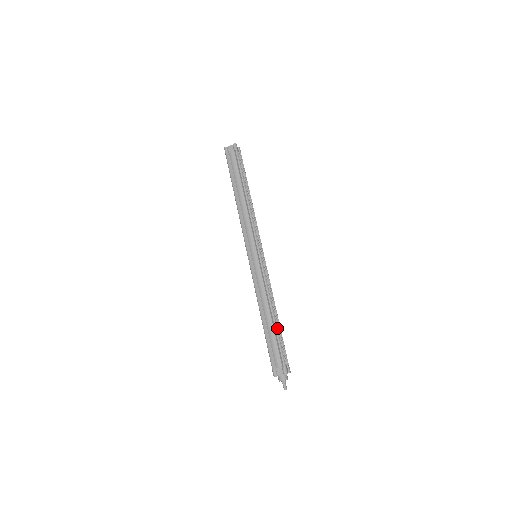
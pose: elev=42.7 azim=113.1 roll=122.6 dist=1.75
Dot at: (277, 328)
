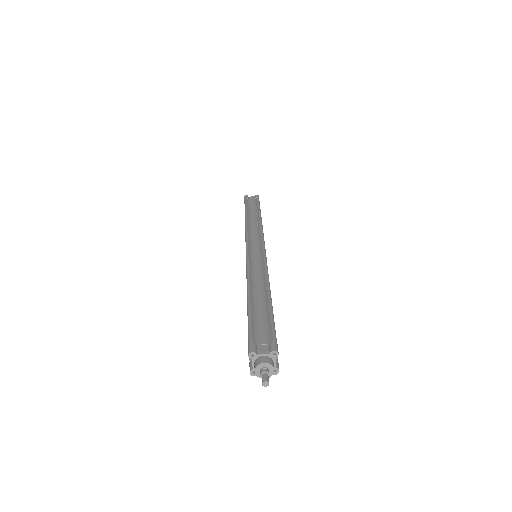
Dot at: occluded
